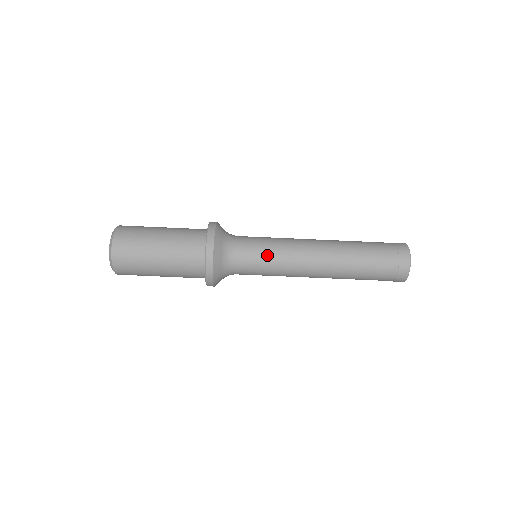
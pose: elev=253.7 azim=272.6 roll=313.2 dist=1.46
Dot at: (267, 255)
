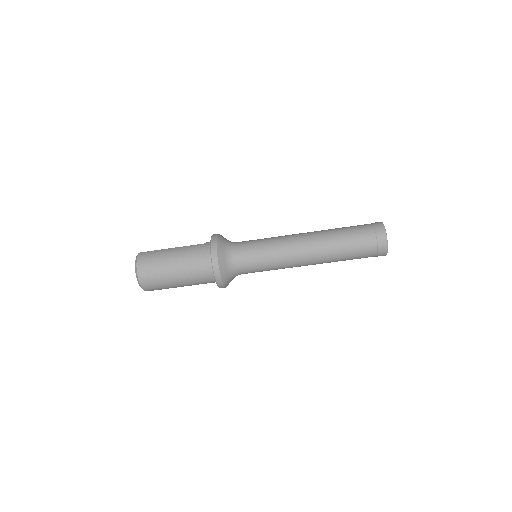
Dot at: (264, 260)
